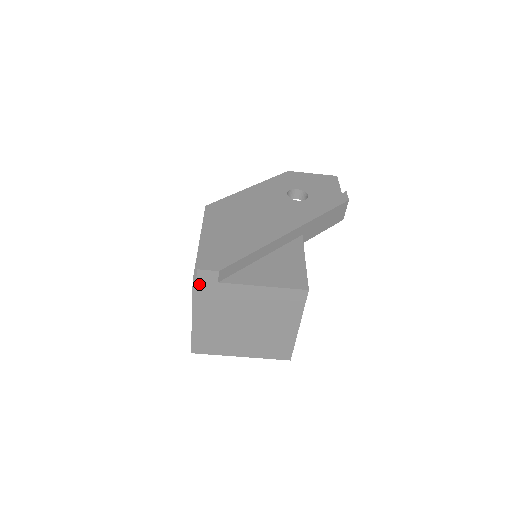
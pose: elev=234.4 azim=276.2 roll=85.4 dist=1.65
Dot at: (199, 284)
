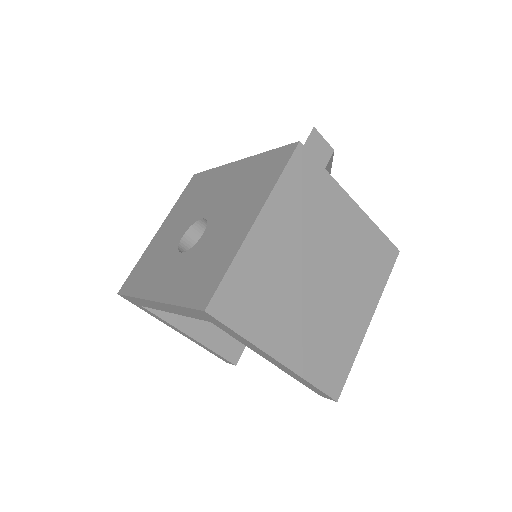
Dot at: (303, 154)
